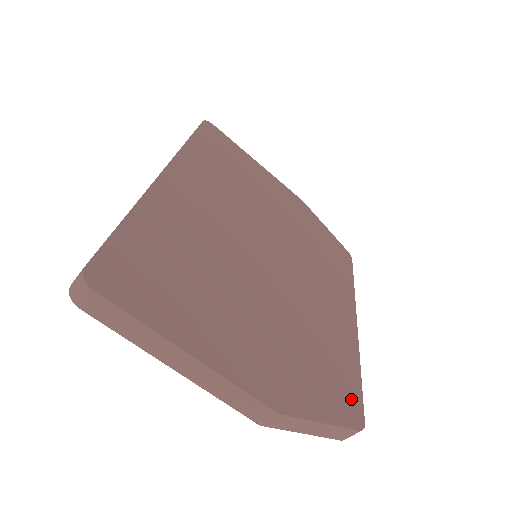
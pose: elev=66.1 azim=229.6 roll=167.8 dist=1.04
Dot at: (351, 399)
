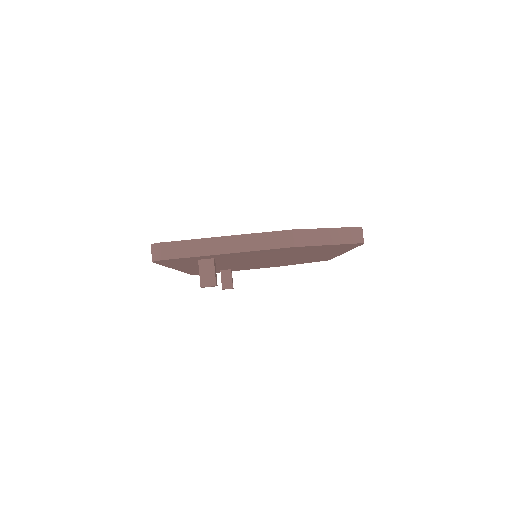
Dot at: occluded
